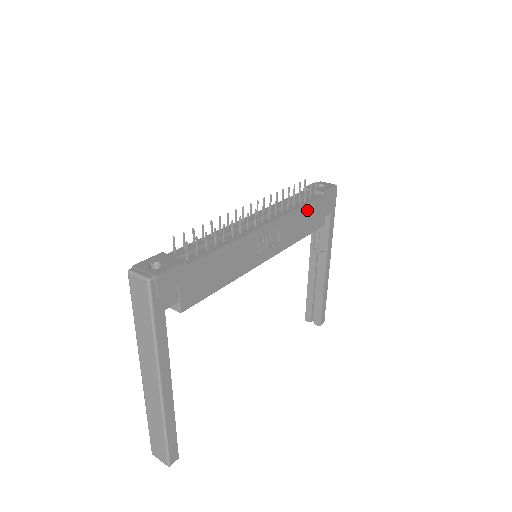
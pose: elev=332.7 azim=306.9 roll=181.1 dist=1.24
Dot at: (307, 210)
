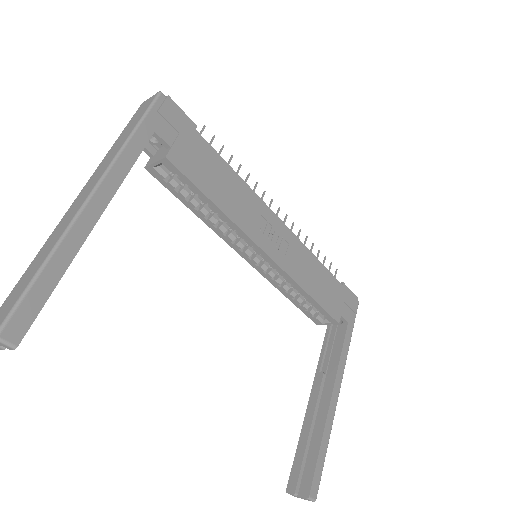
Dot at: (322, 273)
